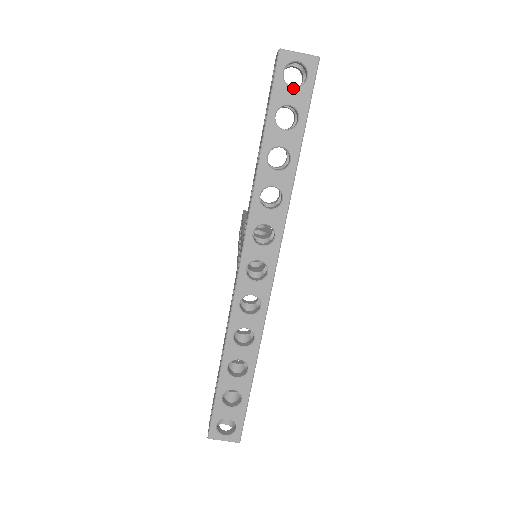
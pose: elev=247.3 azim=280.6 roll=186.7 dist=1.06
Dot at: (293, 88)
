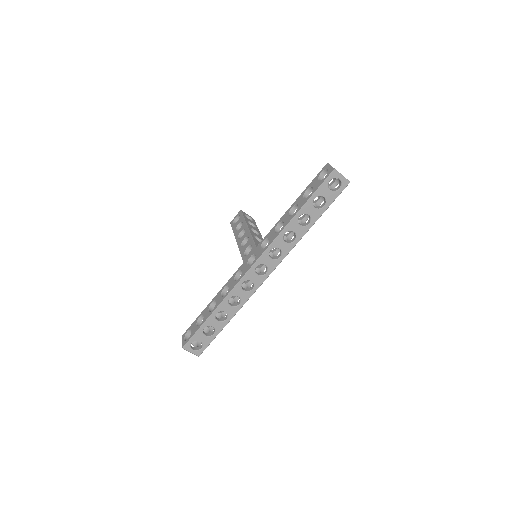
Dot at: (330, 190)
